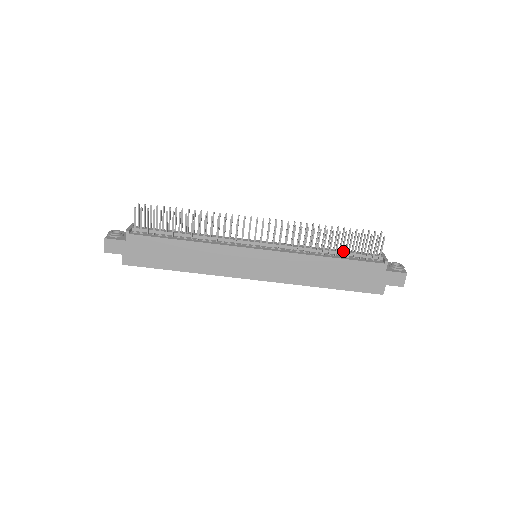
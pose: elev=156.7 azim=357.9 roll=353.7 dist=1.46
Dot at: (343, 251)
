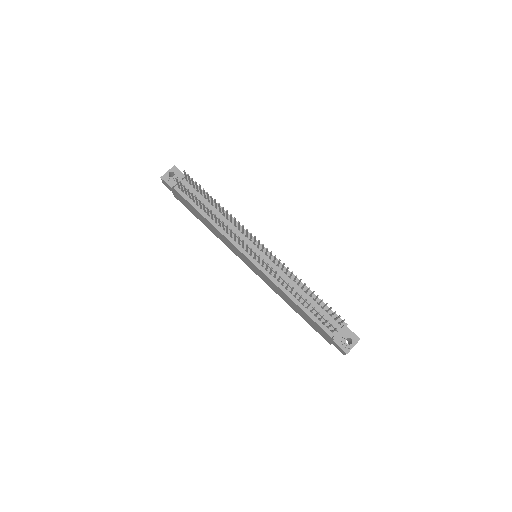
Dot at: (312, 304)
